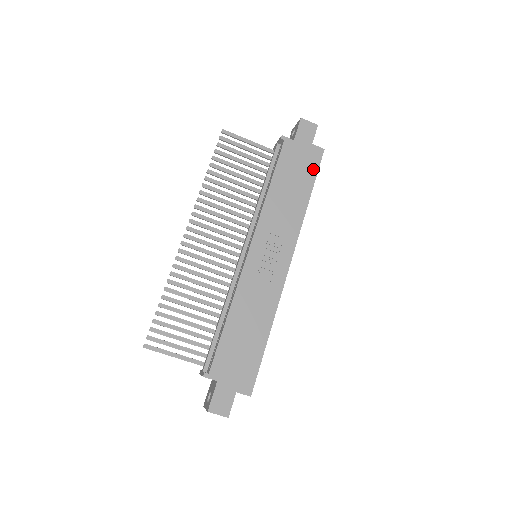
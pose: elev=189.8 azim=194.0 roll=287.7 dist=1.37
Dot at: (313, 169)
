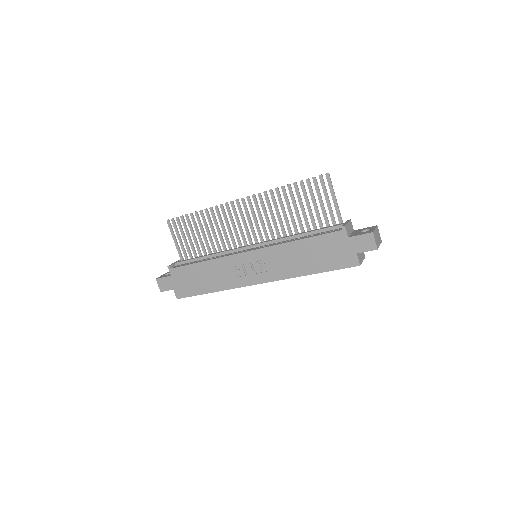
Dot at: (336, 265)
